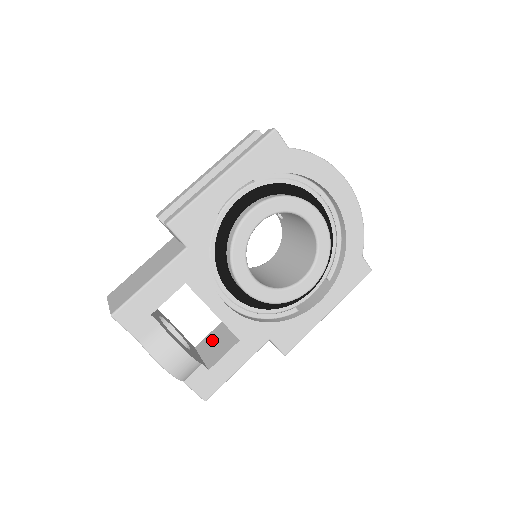
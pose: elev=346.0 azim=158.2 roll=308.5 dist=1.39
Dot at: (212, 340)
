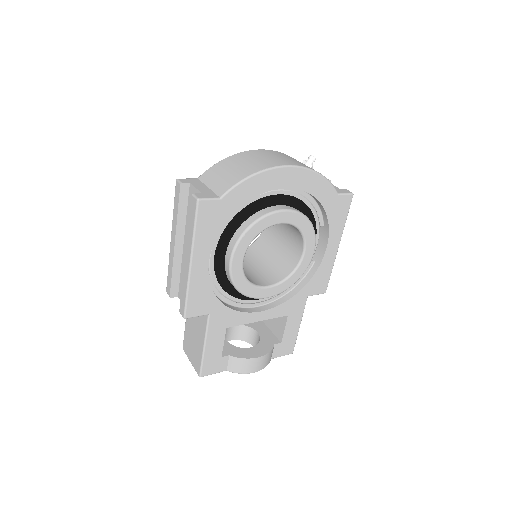
Dot at: occluded
